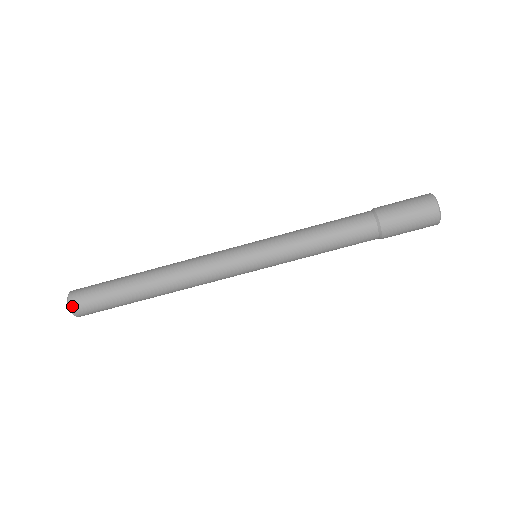
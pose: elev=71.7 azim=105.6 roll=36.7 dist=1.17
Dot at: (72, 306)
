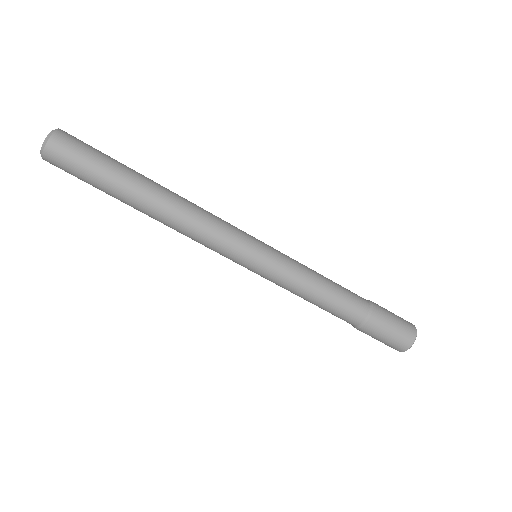
Dot at: (47, 152)
